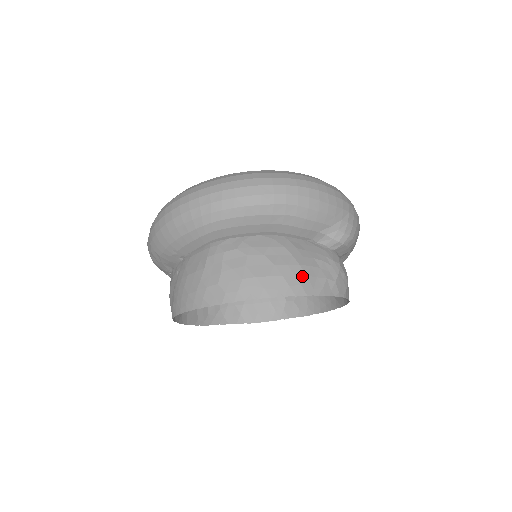
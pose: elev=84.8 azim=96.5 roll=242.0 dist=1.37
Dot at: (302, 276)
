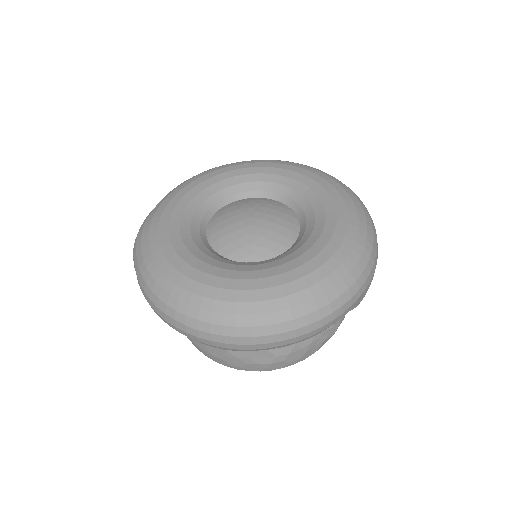
Dot at: (302, 354)
